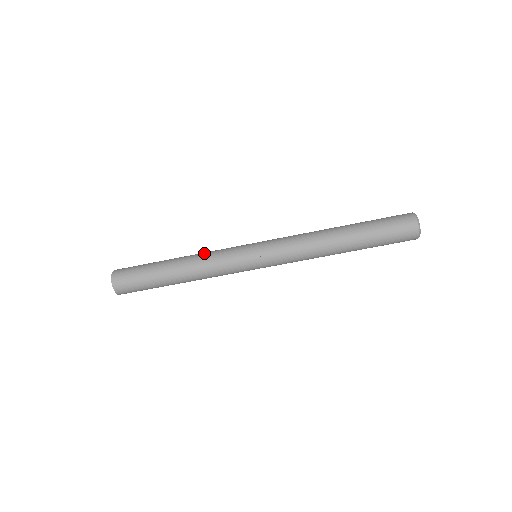
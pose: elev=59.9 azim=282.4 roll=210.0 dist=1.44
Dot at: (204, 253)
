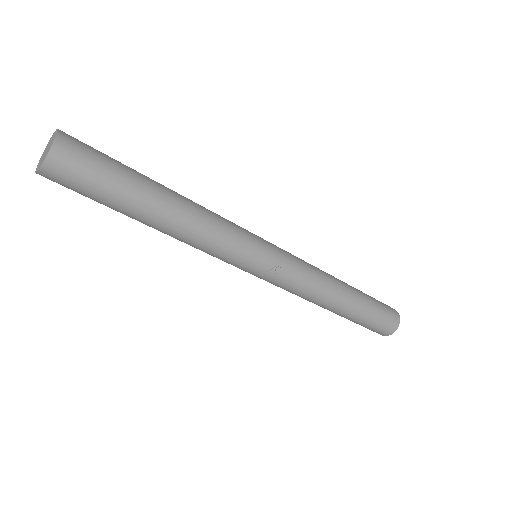
Dot at: (210, 212)
